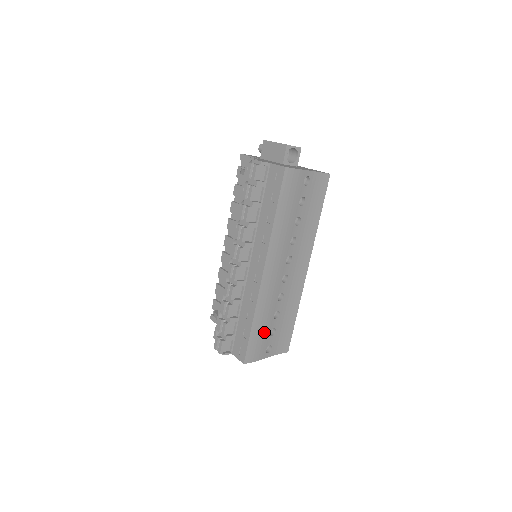
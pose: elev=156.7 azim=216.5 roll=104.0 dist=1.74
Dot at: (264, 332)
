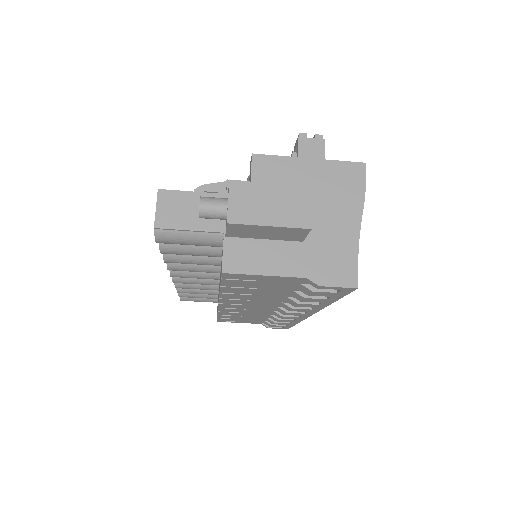
Dot at: occluded
